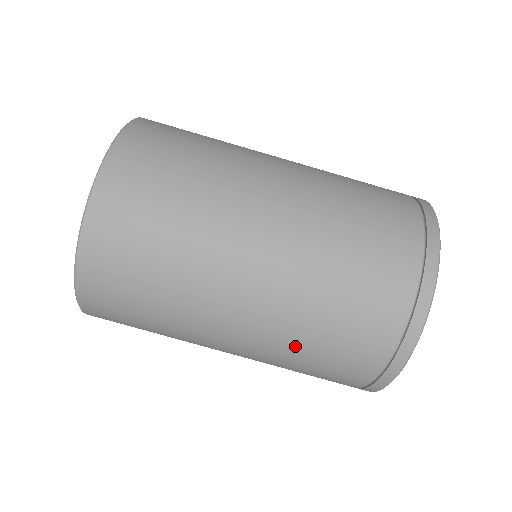
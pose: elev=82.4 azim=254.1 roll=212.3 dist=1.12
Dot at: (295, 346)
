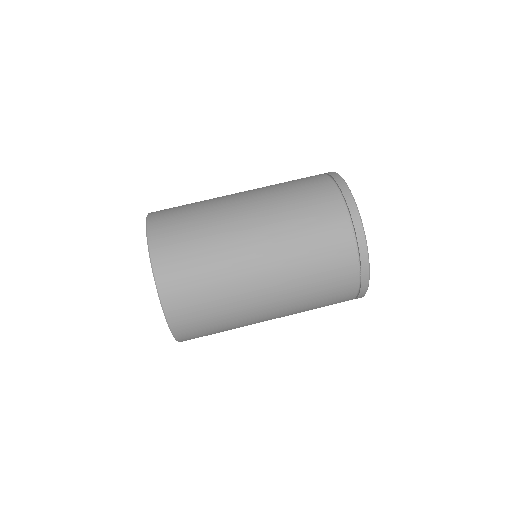
Dot at: (287, 210)
